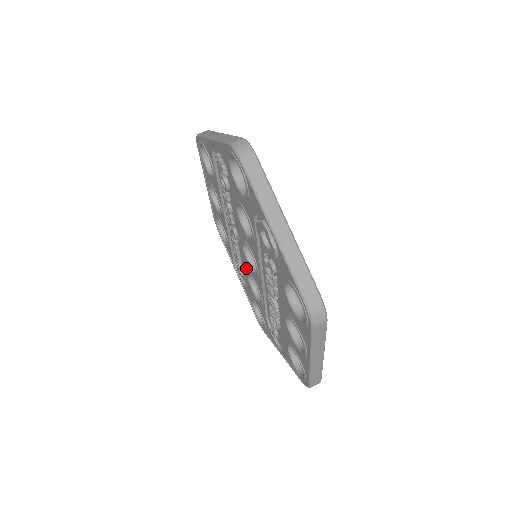
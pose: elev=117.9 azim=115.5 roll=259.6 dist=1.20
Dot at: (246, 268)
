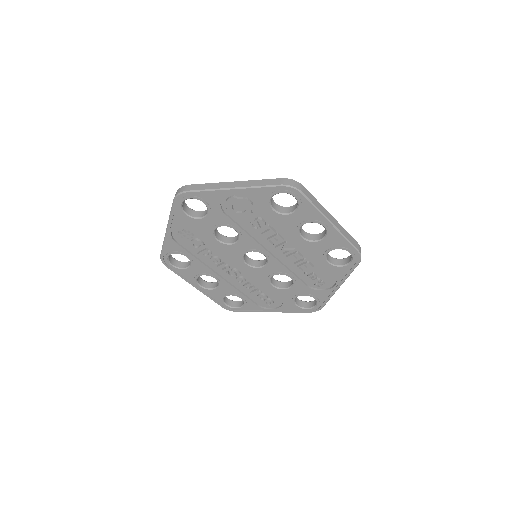
Dot at: (264, 281)
